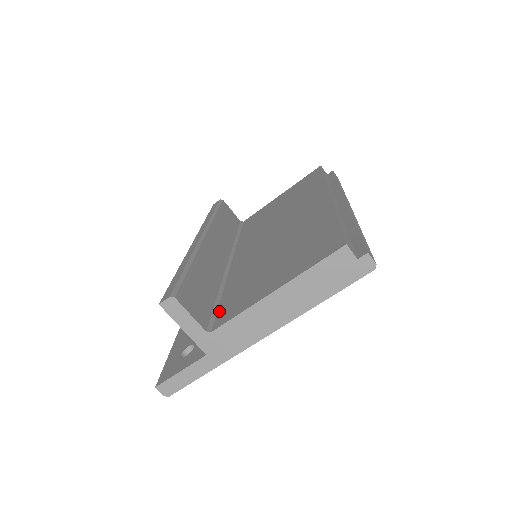
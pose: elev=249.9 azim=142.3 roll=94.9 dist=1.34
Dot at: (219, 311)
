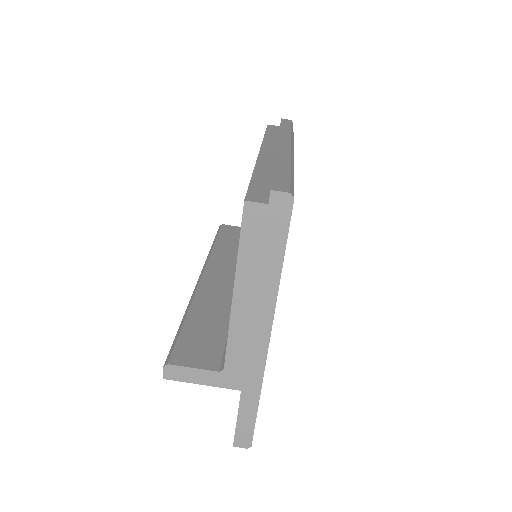
Dot at: occluded
